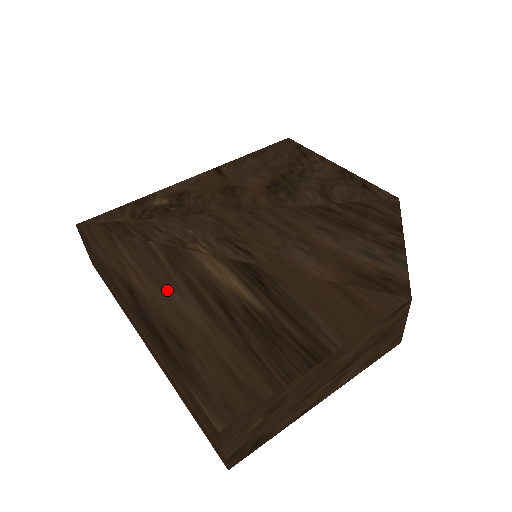
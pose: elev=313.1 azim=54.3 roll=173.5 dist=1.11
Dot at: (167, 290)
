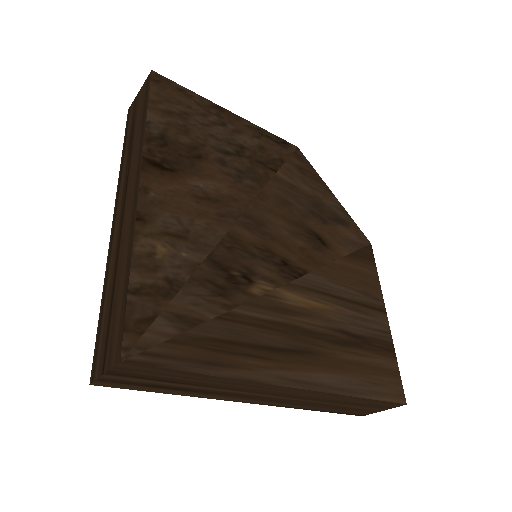
Dot at: (296, 350)
